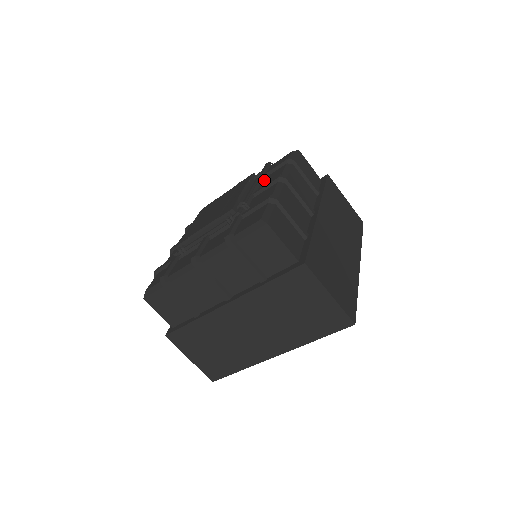
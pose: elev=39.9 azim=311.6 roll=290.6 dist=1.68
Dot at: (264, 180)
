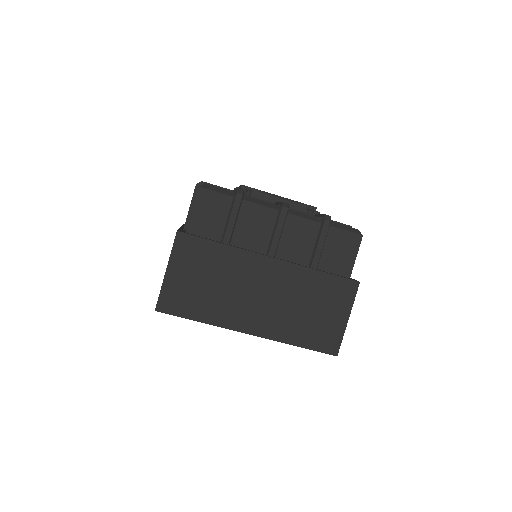
Dot at: occluded
